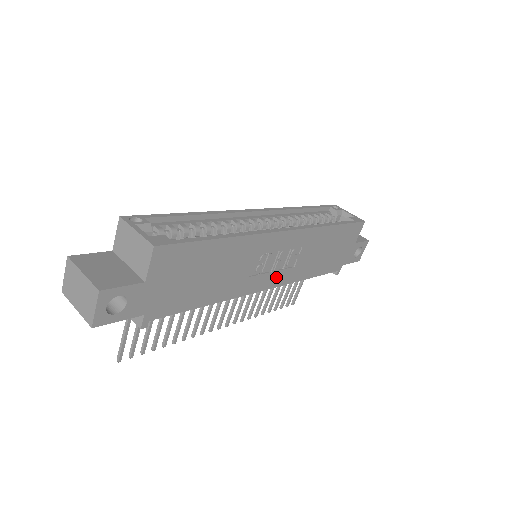
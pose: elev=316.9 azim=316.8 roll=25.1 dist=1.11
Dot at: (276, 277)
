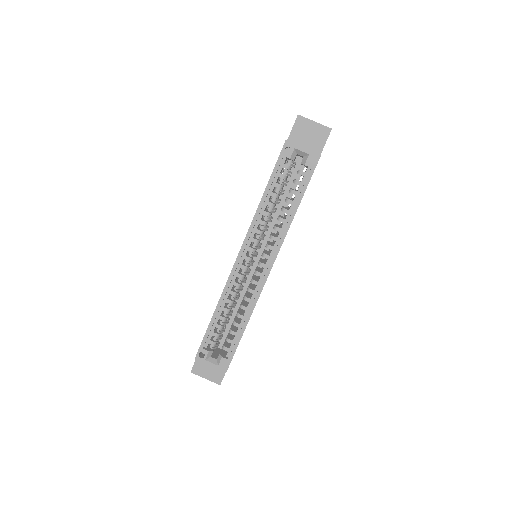
Dot at: occluded
